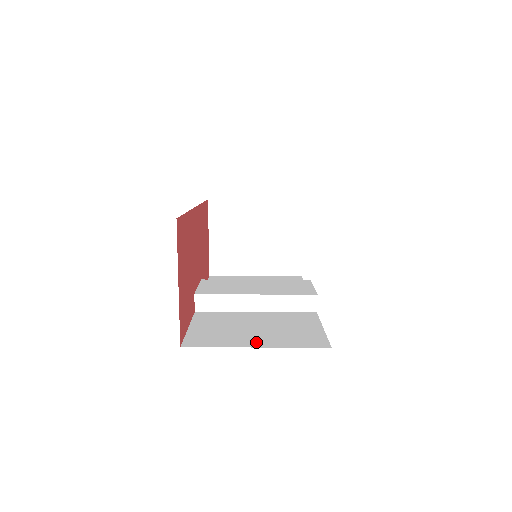
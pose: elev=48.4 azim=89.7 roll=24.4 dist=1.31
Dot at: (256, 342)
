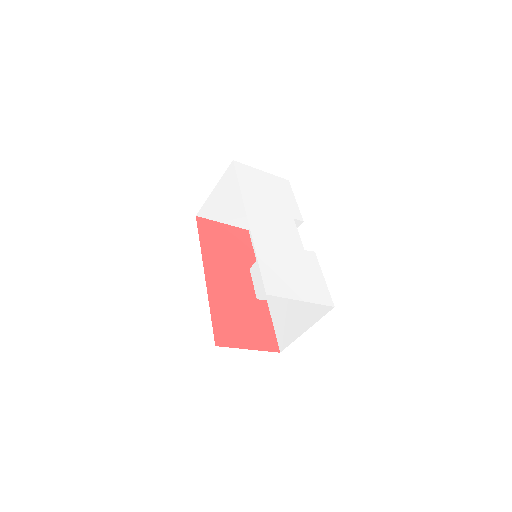
Dot at: (303, 324)
